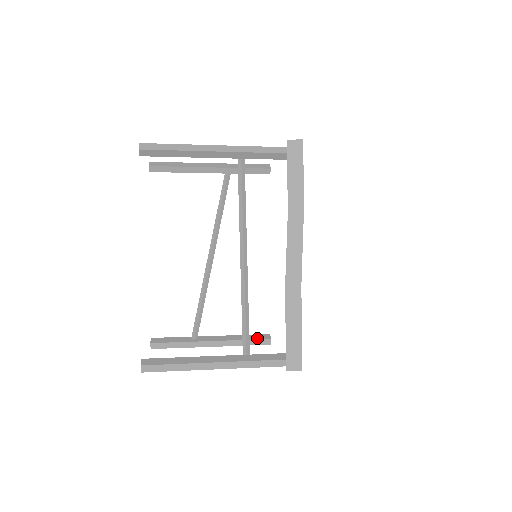
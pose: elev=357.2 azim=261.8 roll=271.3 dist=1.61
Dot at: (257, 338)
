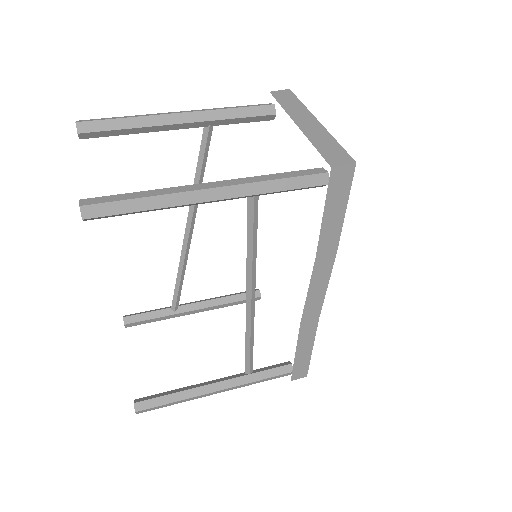
Dot at: occluded
